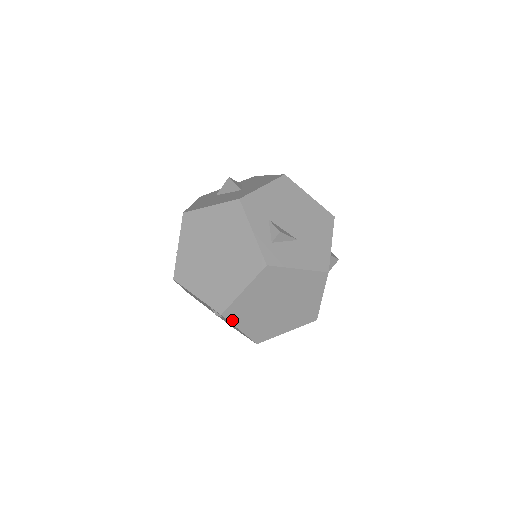
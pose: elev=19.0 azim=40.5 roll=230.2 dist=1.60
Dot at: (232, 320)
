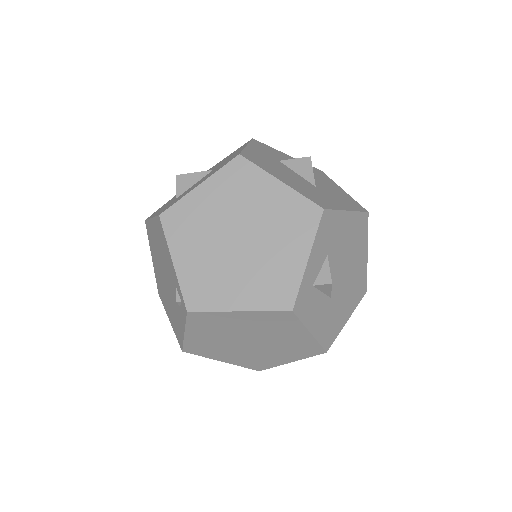
Dot at: (190, 322)
